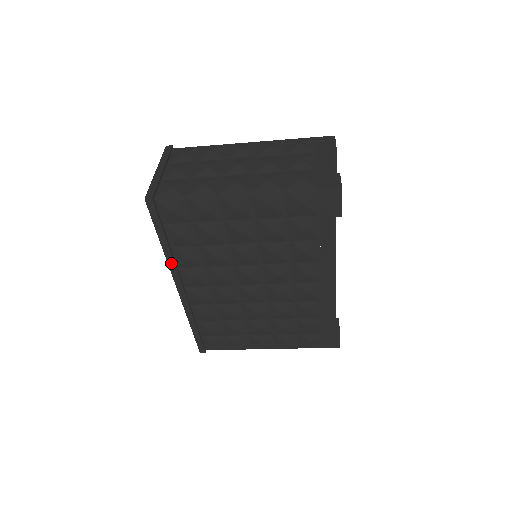
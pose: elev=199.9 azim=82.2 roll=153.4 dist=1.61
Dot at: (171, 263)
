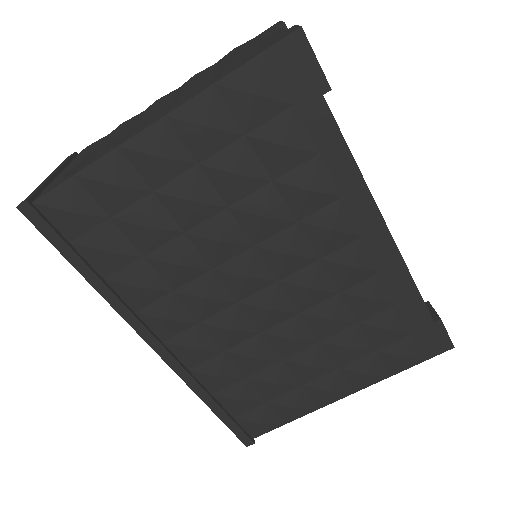
Dot at: (119, 307)
